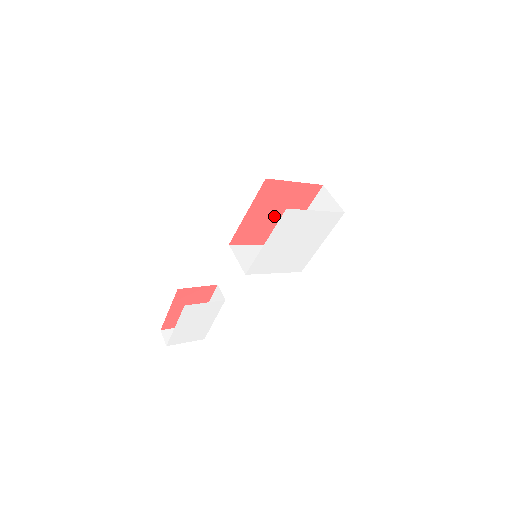
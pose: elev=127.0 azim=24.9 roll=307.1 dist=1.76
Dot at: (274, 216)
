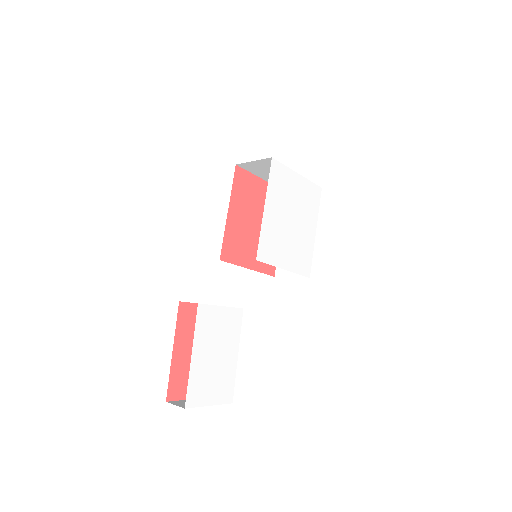
Dot at: (255, 225)
